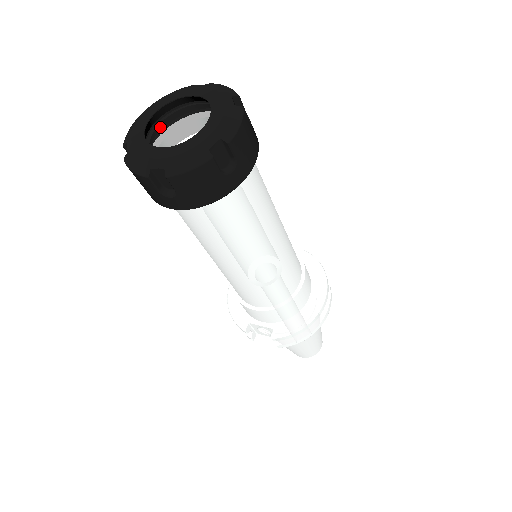
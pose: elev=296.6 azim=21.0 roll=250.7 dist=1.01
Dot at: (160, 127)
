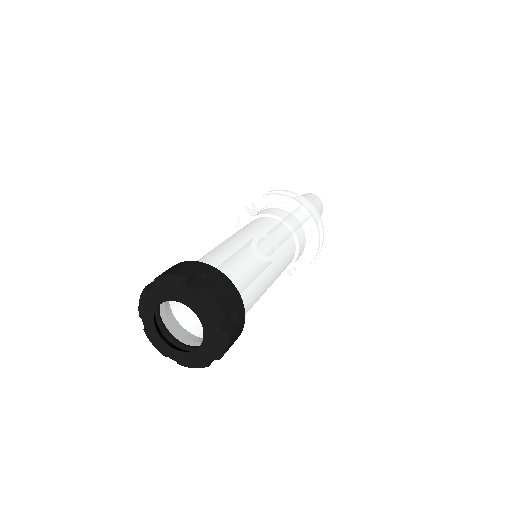
Dot at: (162, 324)
